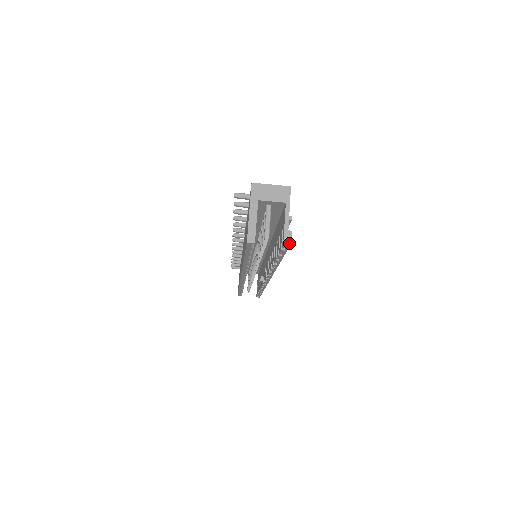
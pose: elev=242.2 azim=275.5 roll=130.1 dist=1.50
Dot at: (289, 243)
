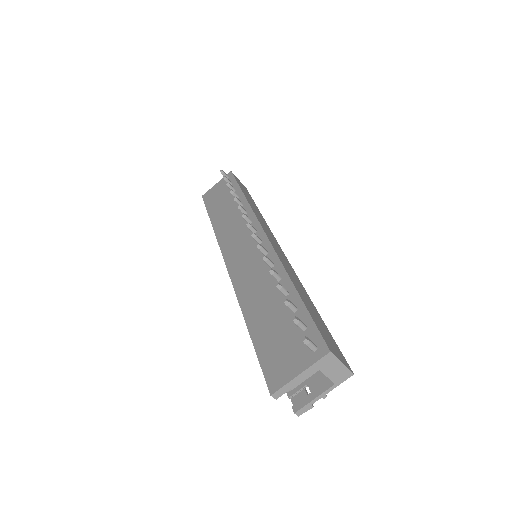
Dot at: (301, 414)
